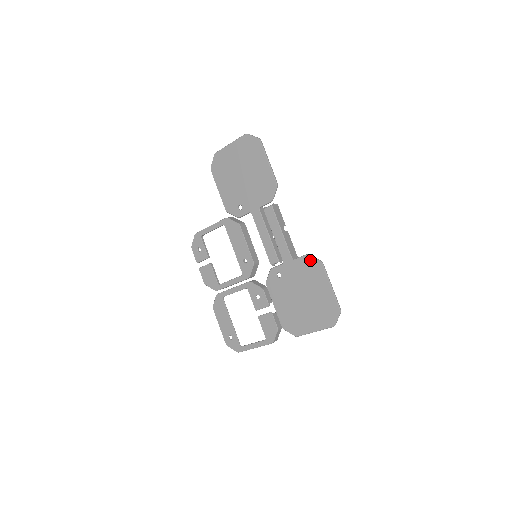
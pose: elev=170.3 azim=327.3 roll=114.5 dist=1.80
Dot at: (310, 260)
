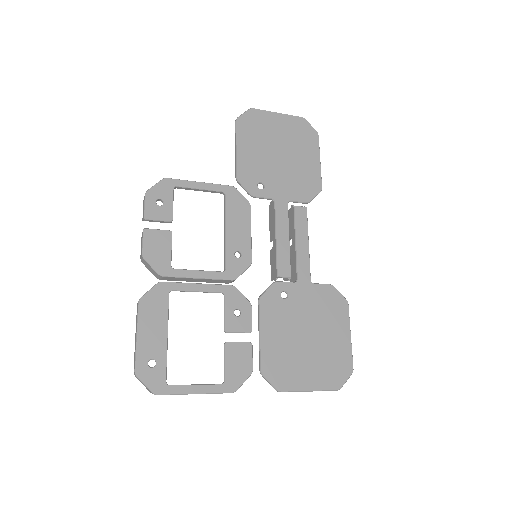
Dot at: (335, 293)
